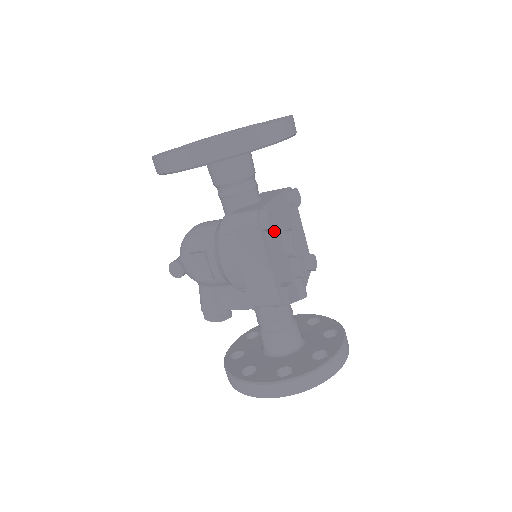
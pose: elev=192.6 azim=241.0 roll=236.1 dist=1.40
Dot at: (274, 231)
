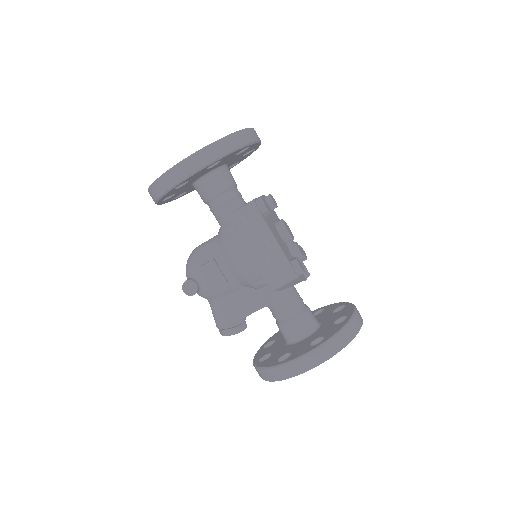
Dot at: (269, 219)
